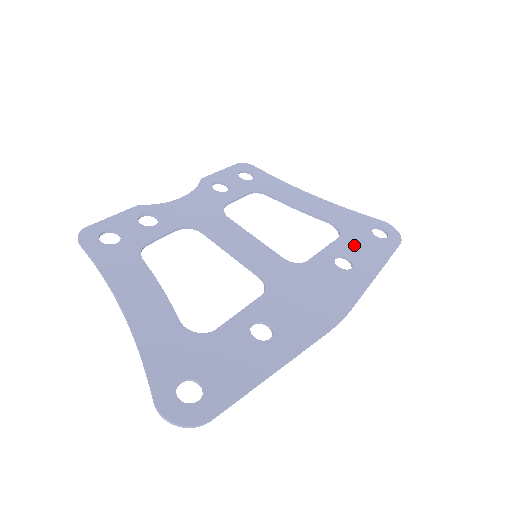
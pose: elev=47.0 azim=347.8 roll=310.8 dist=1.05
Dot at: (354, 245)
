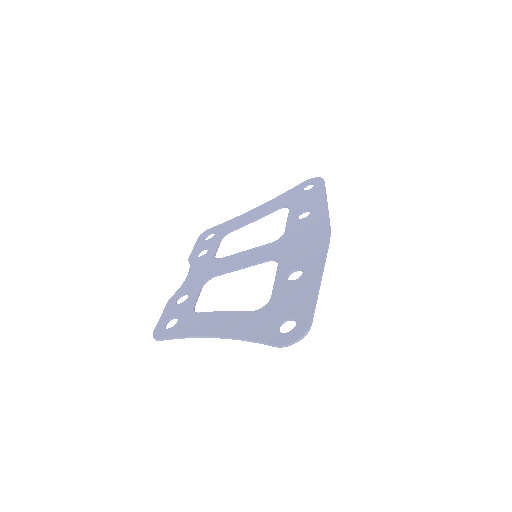
Dot at: (301, 204)
